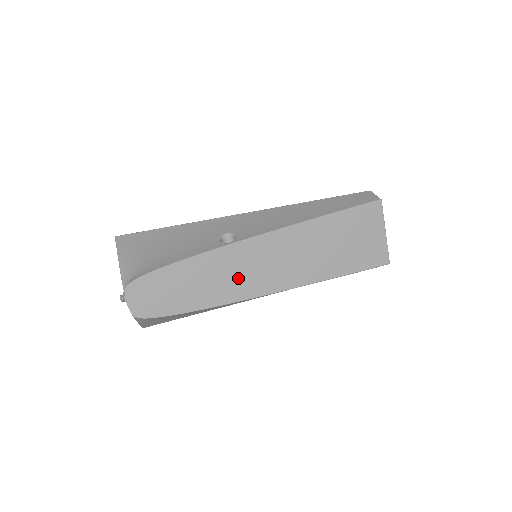
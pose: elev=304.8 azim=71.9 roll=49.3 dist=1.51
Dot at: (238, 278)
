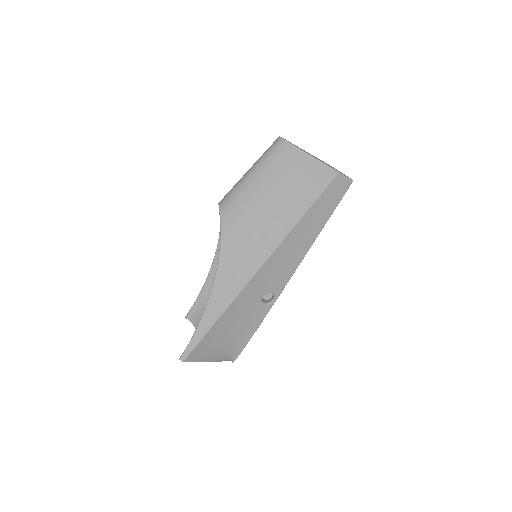
Dot at: occluded
